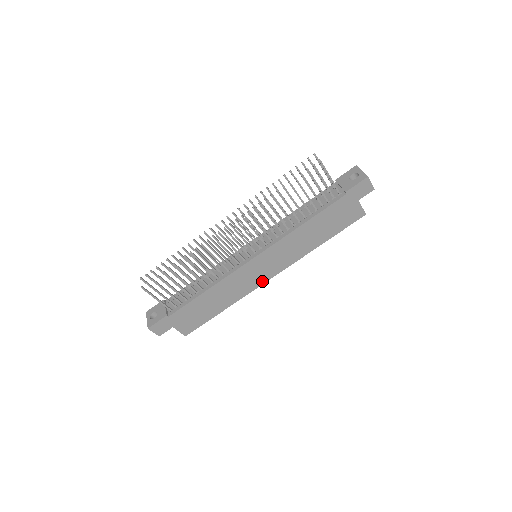
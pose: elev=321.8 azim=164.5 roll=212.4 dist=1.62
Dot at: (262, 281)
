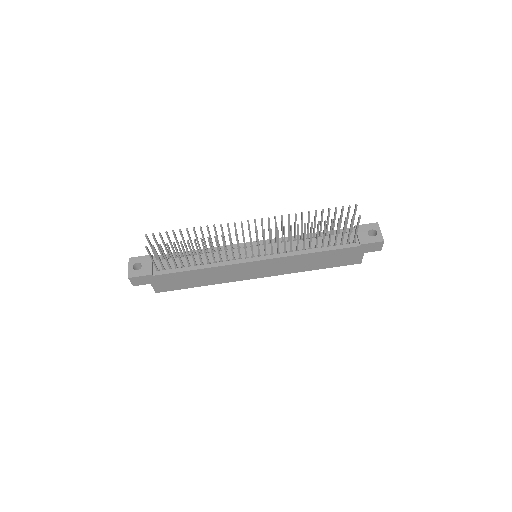
Dot at: (249, 277)
